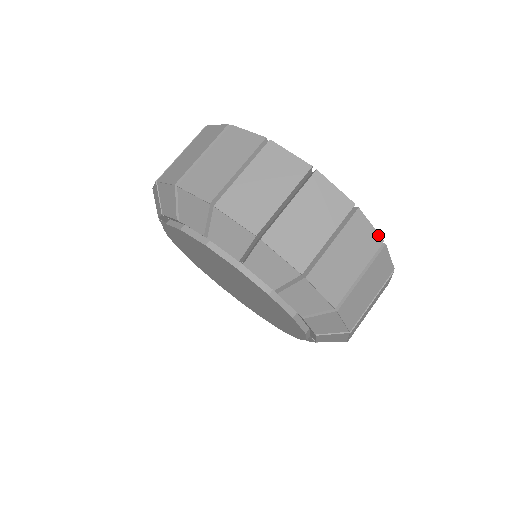
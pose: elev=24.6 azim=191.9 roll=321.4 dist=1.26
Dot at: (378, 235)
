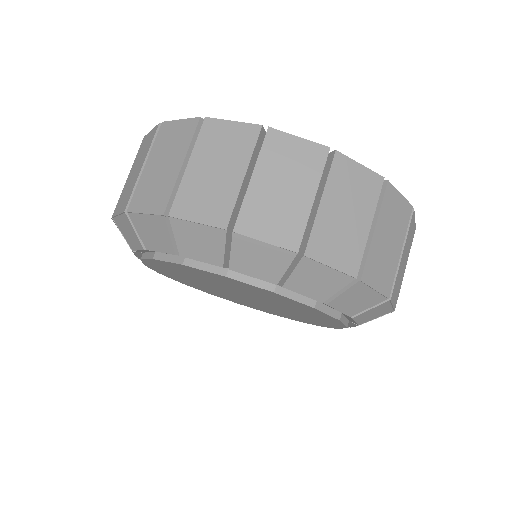
Dot at: (407, 202)
